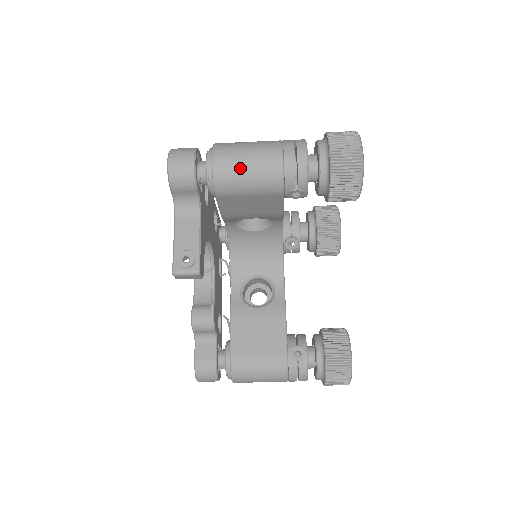
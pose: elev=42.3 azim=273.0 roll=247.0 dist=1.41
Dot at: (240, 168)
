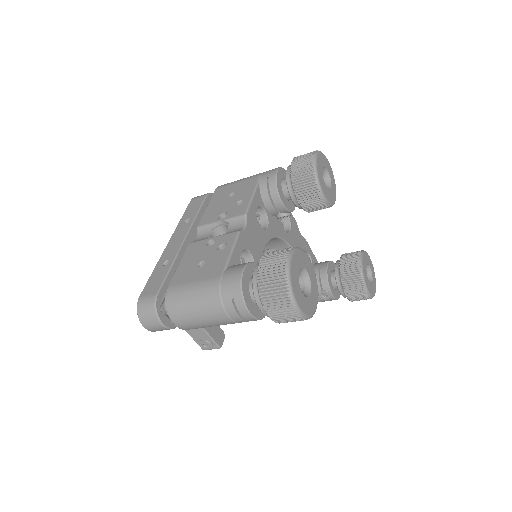
Dot at: (201, 327)
